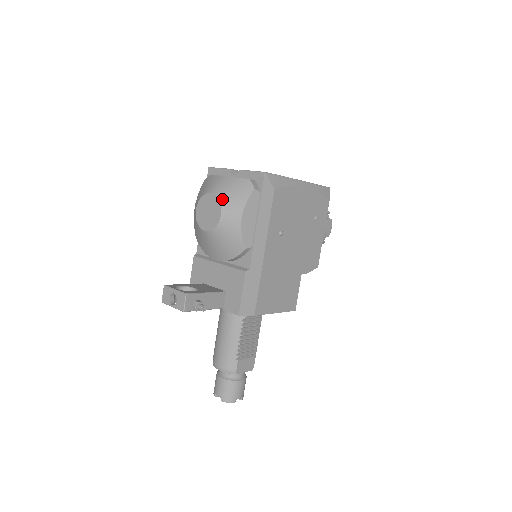
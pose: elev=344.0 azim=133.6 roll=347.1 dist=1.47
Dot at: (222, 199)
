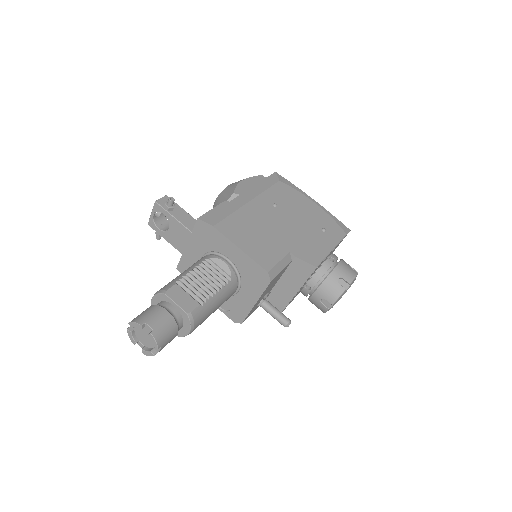
Dot at: occluded
